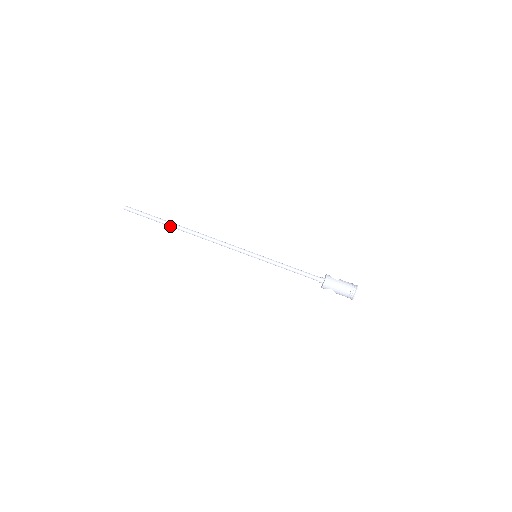
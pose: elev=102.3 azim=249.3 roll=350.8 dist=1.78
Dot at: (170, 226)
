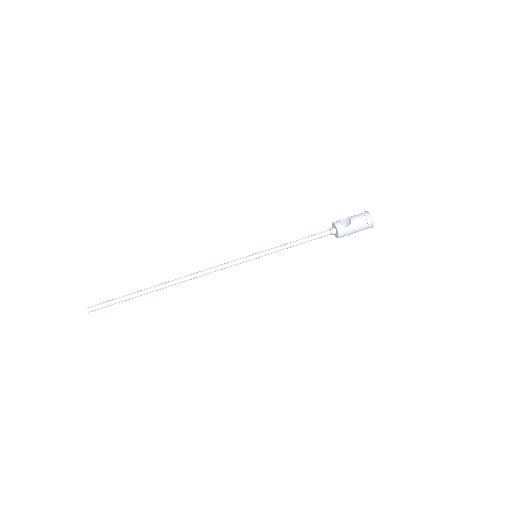
Dot at: (150, 292)
